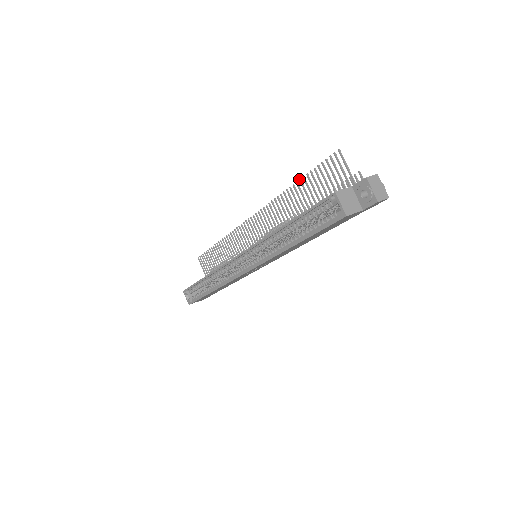
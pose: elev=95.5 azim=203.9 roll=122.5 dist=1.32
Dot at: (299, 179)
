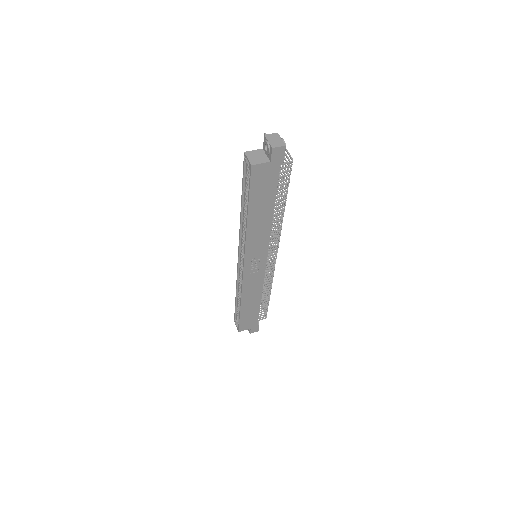
Dot at: occluded
